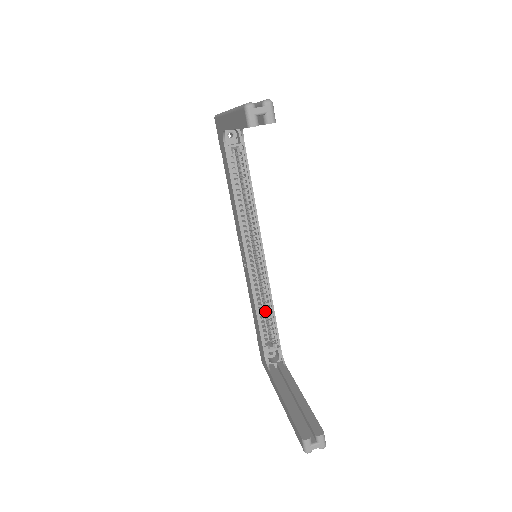
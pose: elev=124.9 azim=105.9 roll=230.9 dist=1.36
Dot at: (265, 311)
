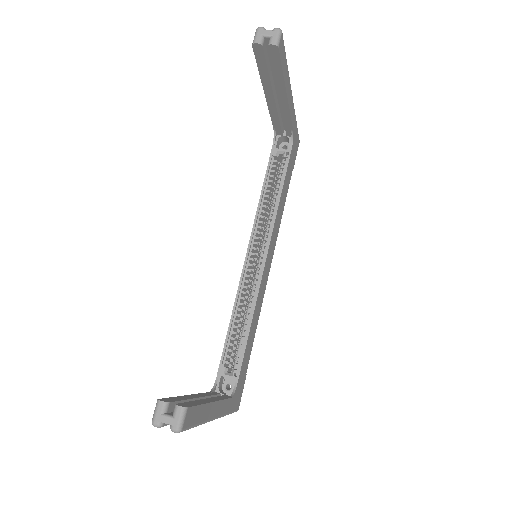
Dot at: occluded
